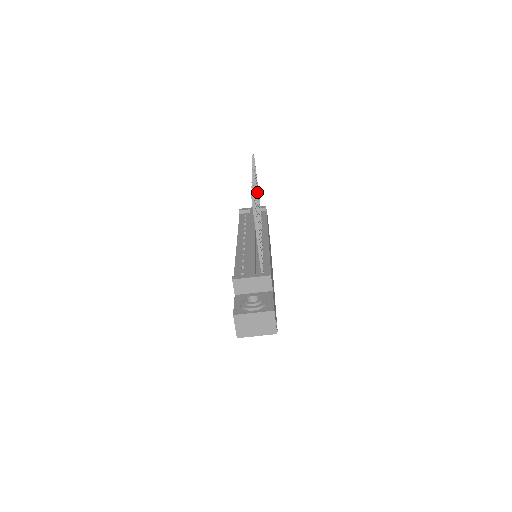
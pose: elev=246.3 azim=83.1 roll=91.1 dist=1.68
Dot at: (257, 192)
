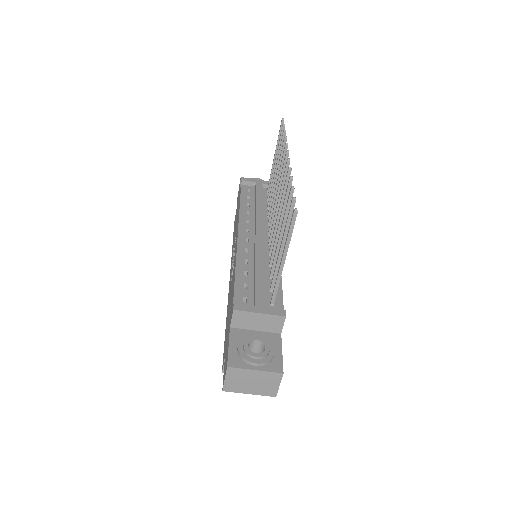
Dot at: occluded
